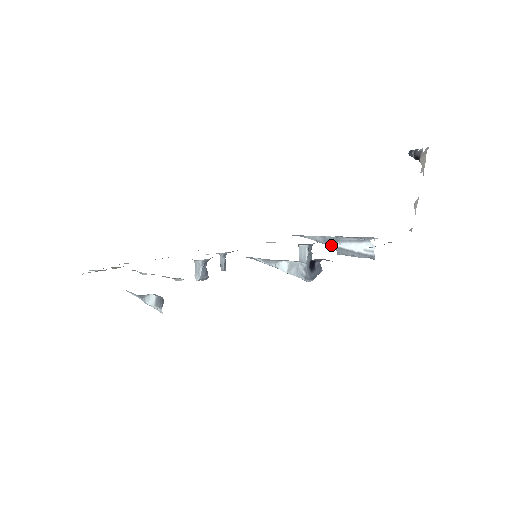
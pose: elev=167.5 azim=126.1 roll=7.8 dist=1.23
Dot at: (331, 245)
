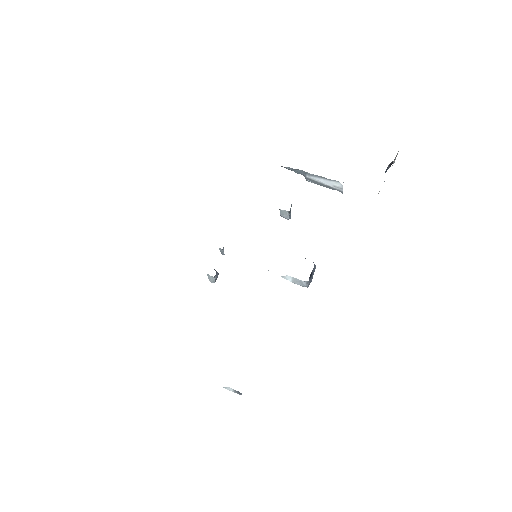
Dot at: occluded
